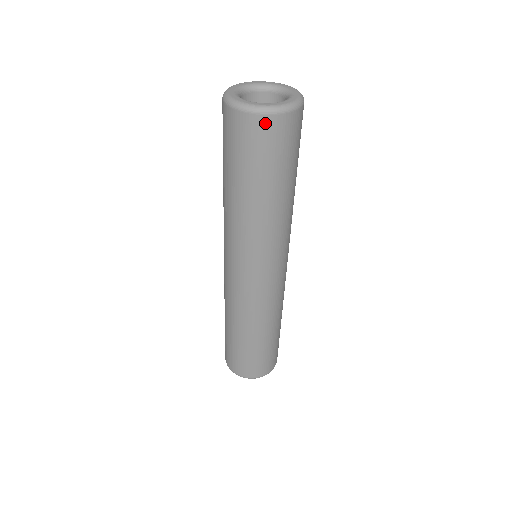
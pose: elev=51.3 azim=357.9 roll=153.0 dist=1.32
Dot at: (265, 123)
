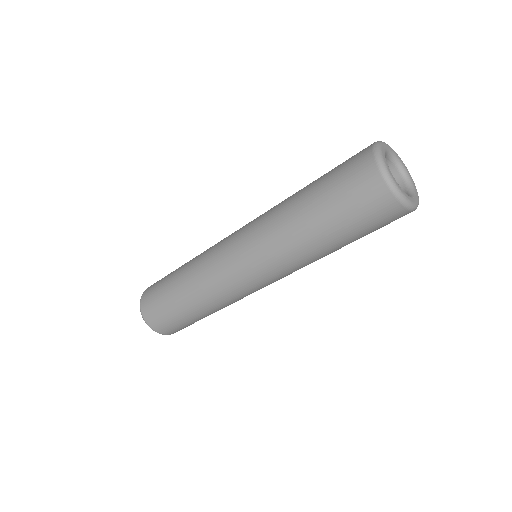
Dot at: (395, 210)
